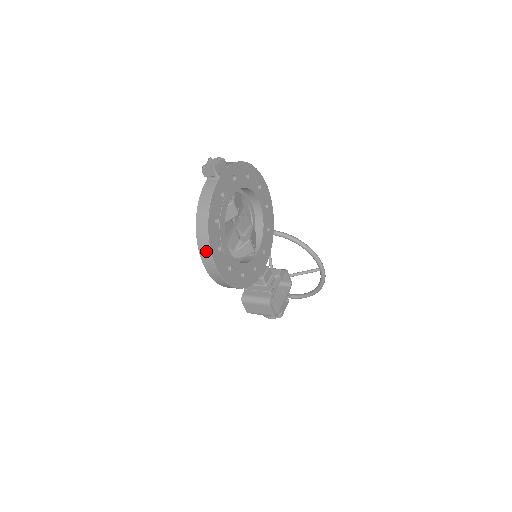
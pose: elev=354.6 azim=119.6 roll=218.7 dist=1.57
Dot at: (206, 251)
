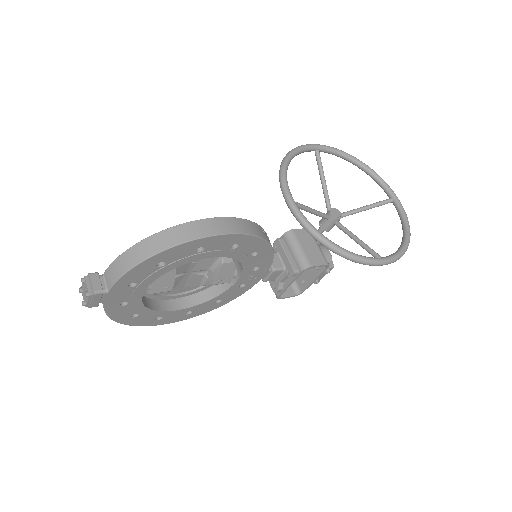
Dot at: occluded
